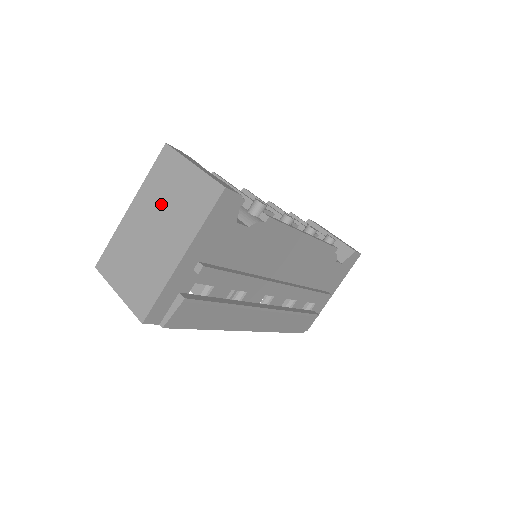
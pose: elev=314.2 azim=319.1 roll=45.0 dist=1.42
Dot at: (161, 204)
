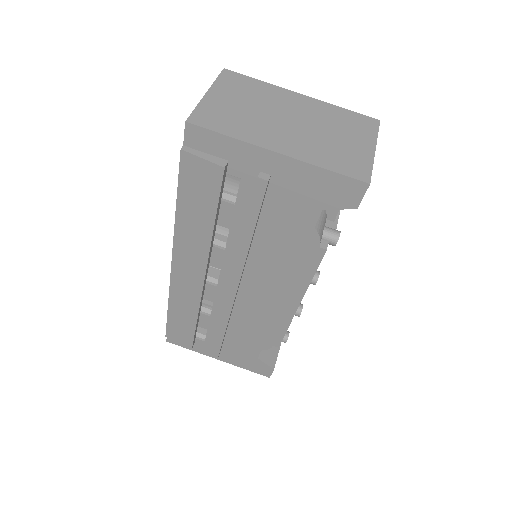
Dot at: (321, 124)
